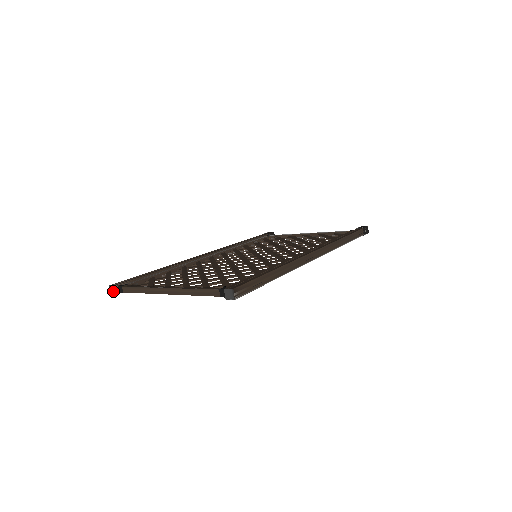
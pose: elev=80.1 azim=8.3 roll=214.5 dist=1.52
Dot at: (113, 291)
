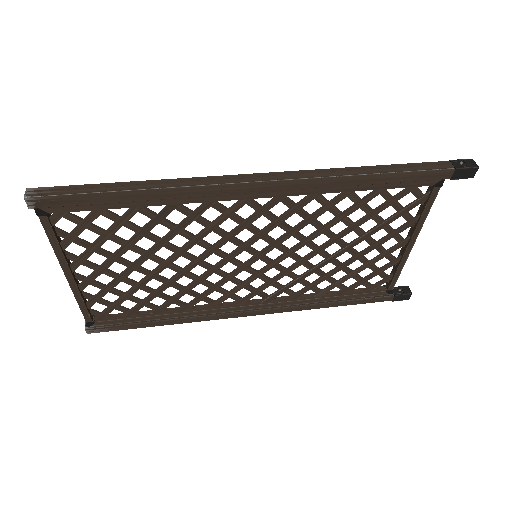
Dot at: (86, 328)
